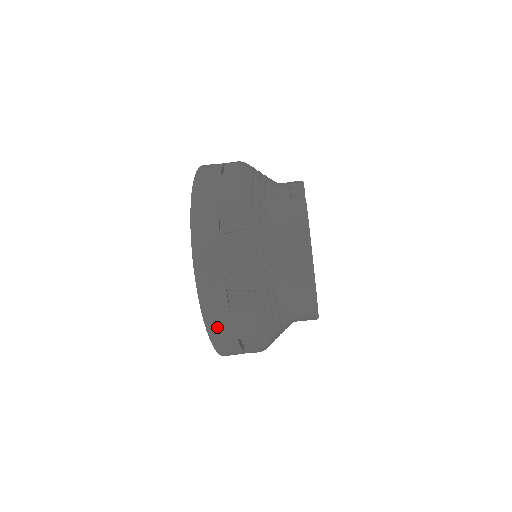
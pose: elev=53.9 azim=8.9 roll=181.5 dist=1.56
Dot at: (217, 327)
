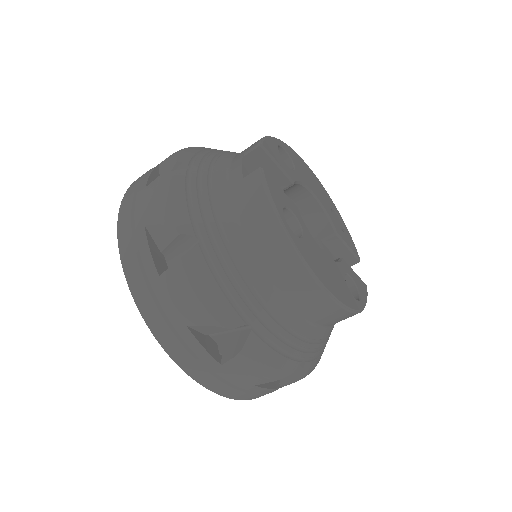
Dot at: (218, 384)
